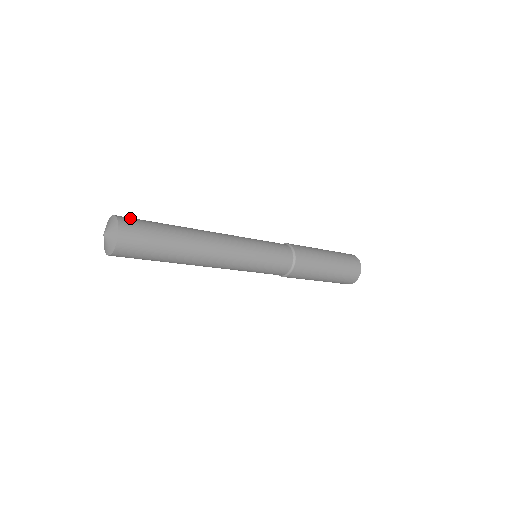
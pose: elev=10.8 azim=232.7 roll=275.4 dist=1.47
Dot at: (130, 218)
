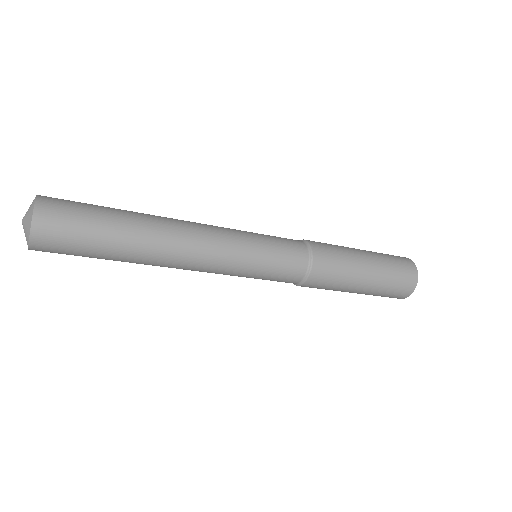
Dot at: (58, 201)
